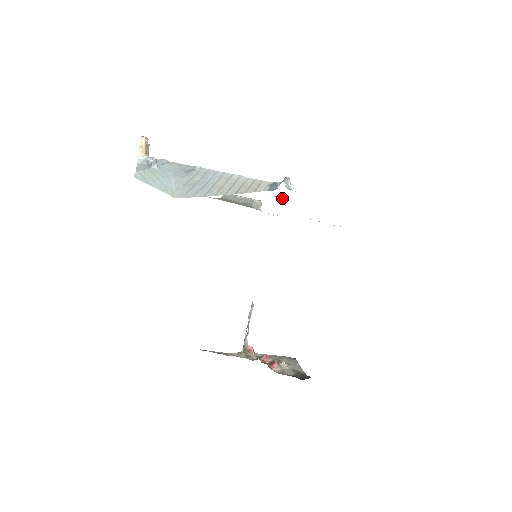
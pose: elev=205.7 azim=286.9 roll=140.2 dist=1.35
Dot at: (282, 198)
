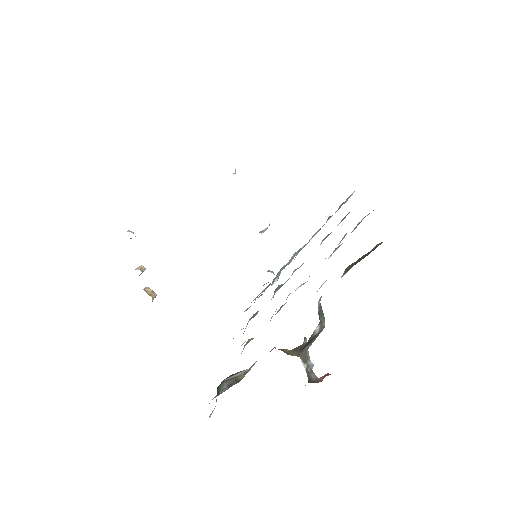
Dot at: occluded
